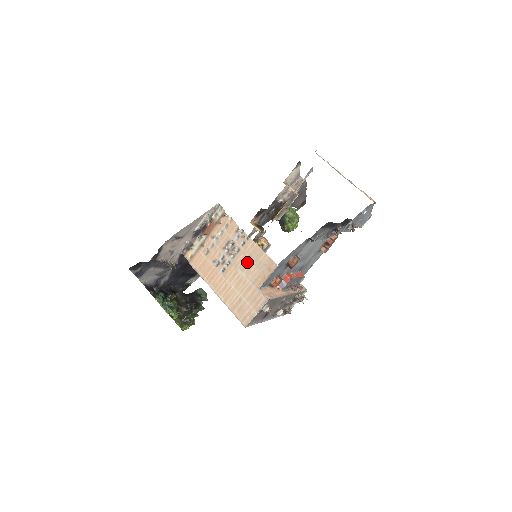
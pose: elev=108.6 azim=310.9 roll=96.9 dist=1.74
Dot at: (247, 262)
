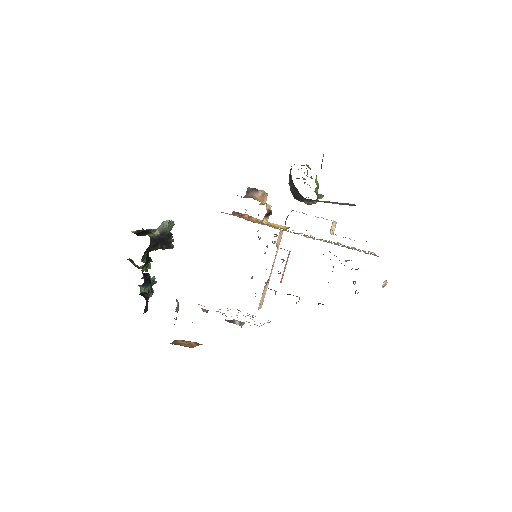
Dot at: occluded
